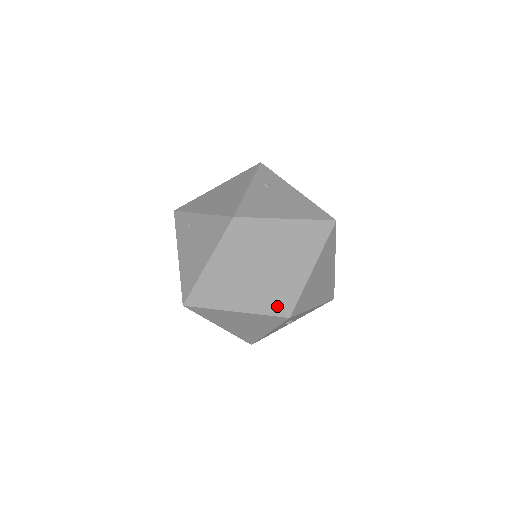
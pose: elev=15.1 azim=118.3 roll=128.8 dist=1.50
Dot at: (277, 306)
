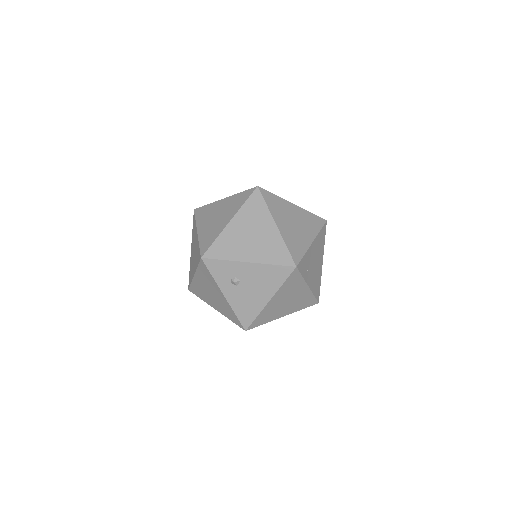
Dot at: (199, 254)
